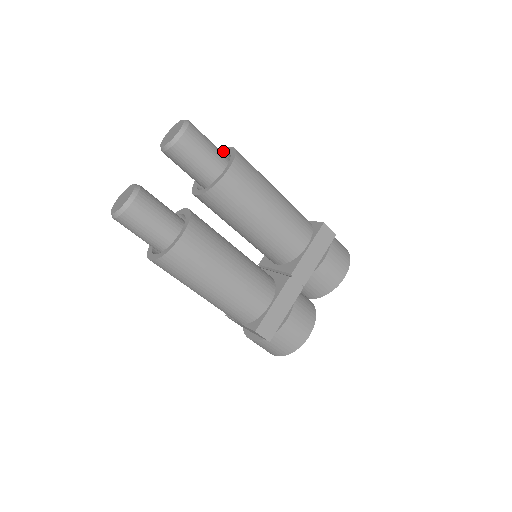
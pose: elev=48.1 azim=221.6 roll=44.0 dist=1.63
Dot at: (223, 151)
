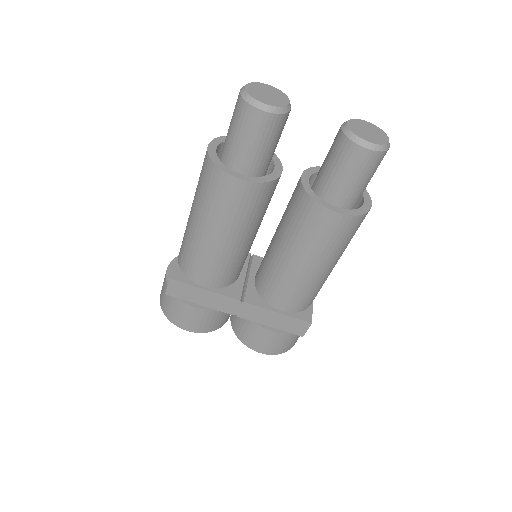
Dot at: (366, 193)
